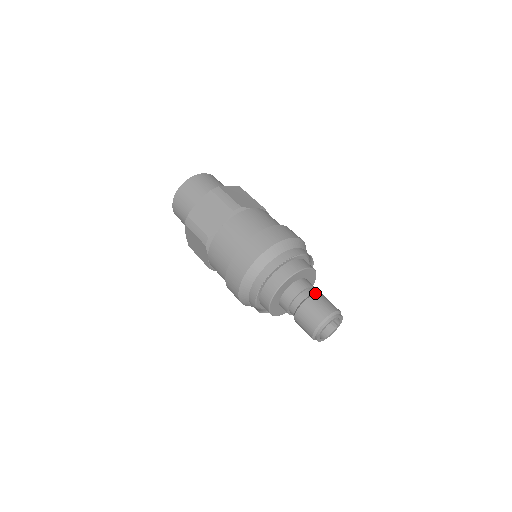
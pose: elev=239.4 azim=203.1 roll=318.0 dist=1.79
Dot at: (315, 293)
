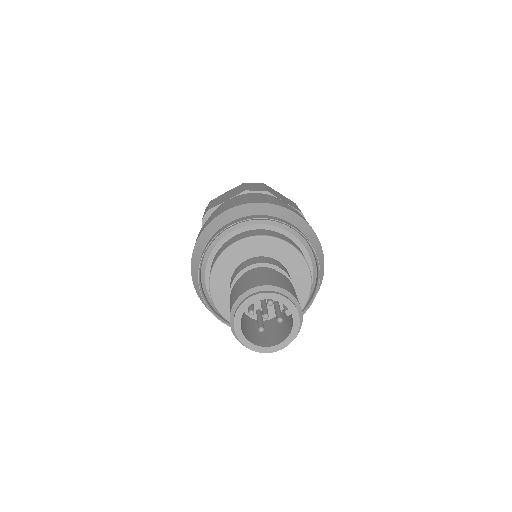
Dot at: occluded
